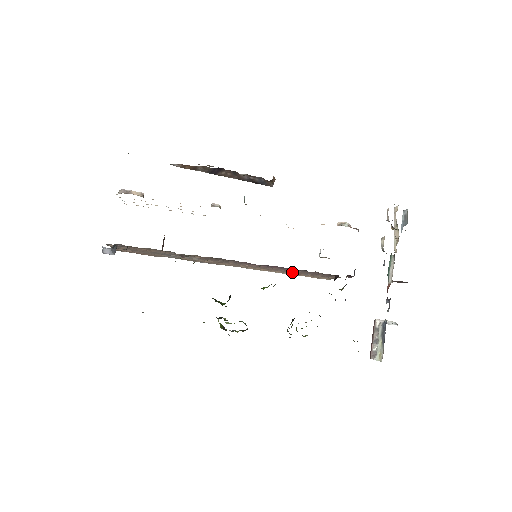
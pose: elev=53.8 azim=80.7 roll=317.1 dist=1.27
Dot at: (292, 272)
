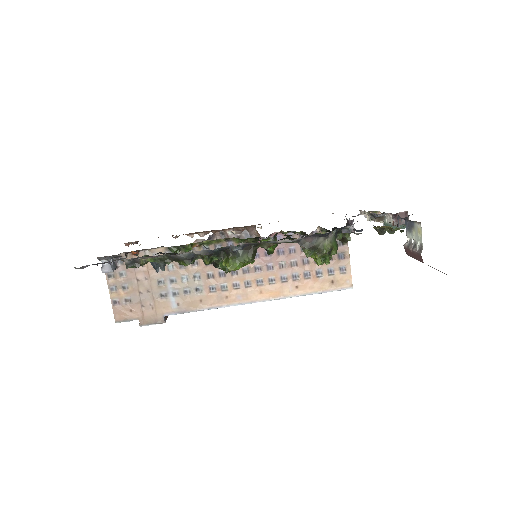
Dot at: (302, 272)
